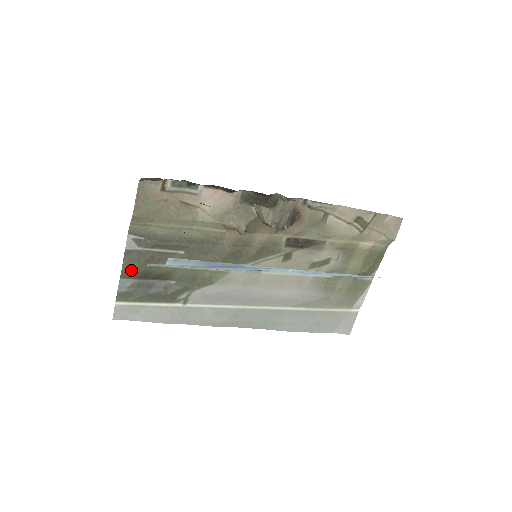
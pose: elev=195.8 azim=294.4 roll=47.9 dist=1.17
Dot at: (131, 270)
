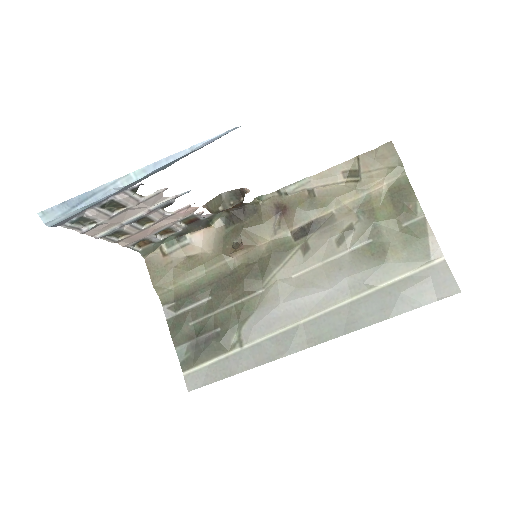
Dot at: (179, 335)
